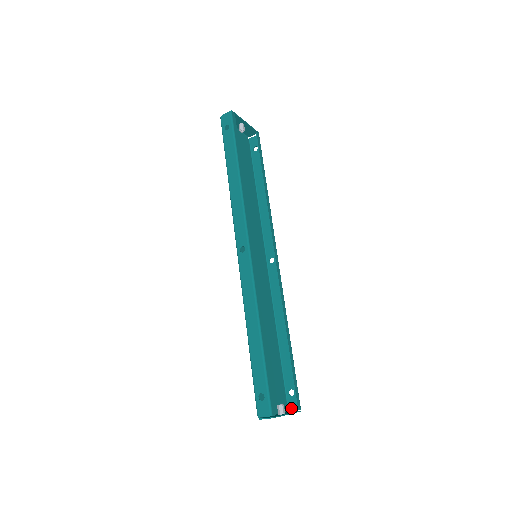
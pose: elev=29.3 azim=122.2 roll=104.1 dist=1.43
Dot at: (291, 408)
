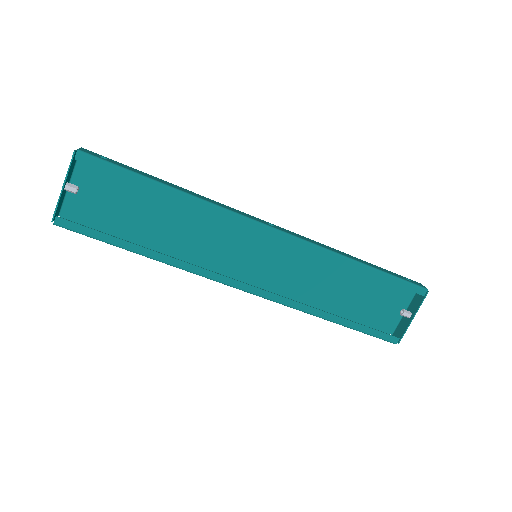
Dot at: occluded
